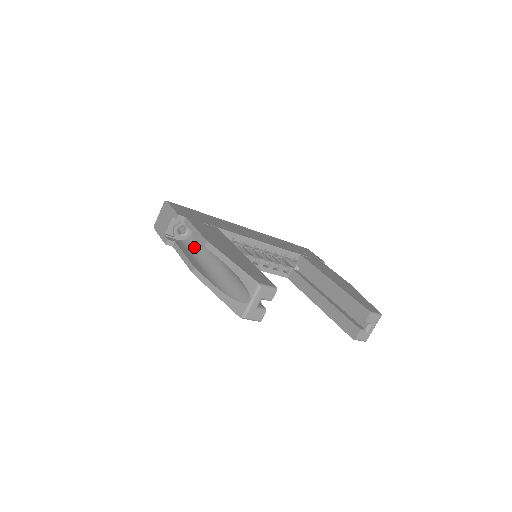
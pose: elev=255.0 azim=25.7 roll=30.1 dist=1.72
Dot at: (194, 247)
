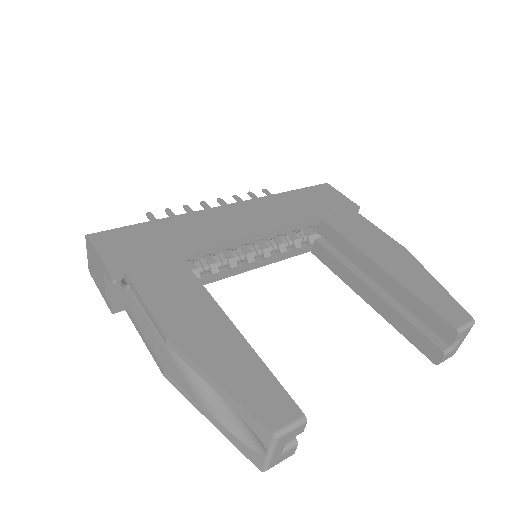
Dot at: occluded
